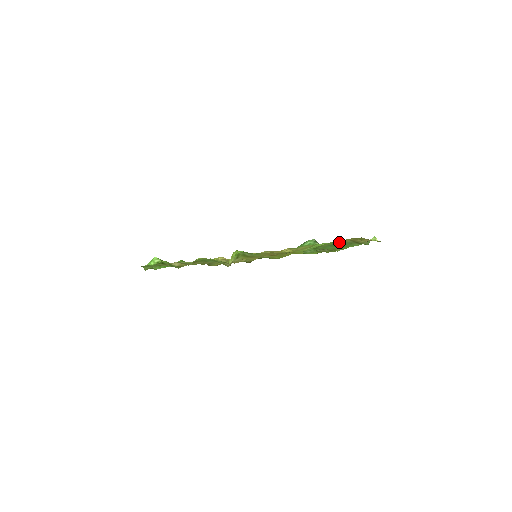
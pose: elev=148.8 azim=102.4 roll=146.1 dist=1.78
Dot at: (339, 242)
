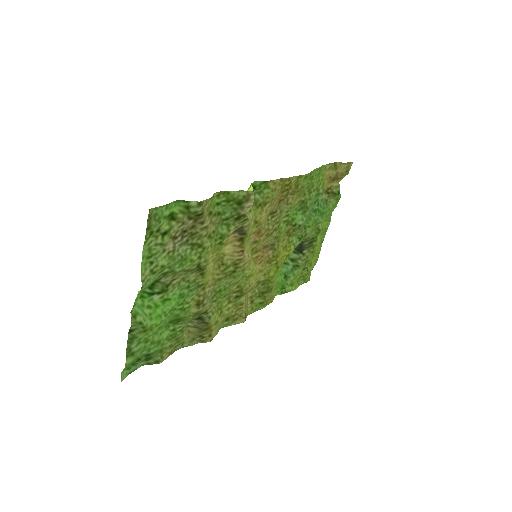
Dot at: (321, 181)
